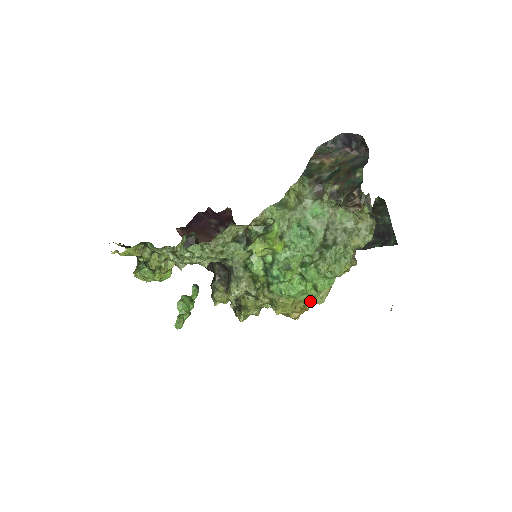
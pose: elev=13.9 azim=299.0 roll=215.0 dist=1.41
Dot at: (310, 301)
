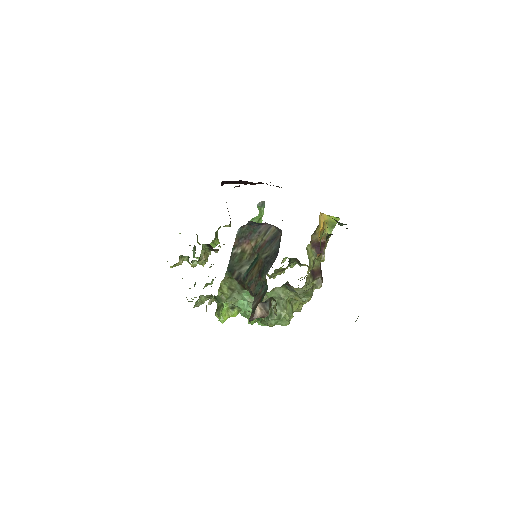
Dot at: occluded
